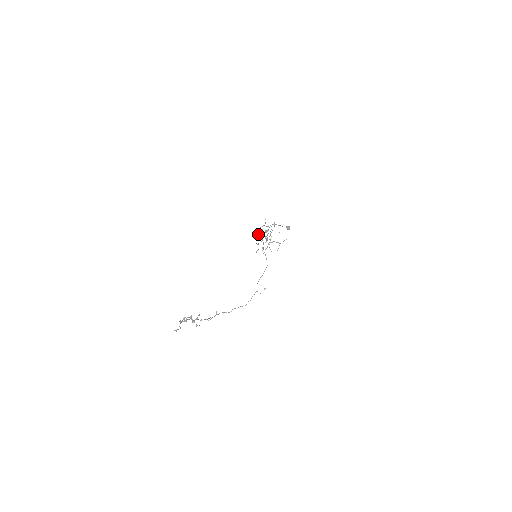
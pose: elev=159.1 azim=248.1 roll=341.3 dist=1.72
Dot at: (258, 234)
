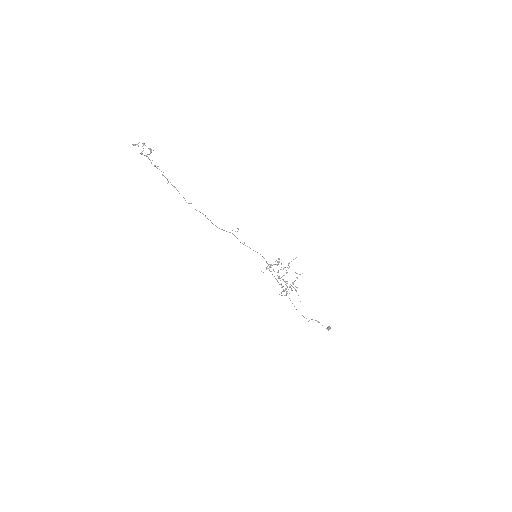
Dot at: (281, 295)
